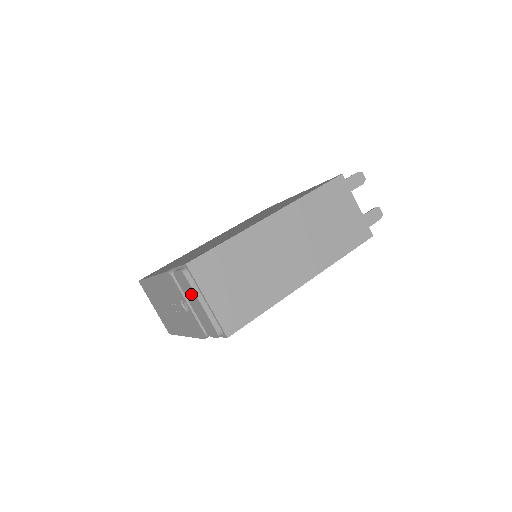
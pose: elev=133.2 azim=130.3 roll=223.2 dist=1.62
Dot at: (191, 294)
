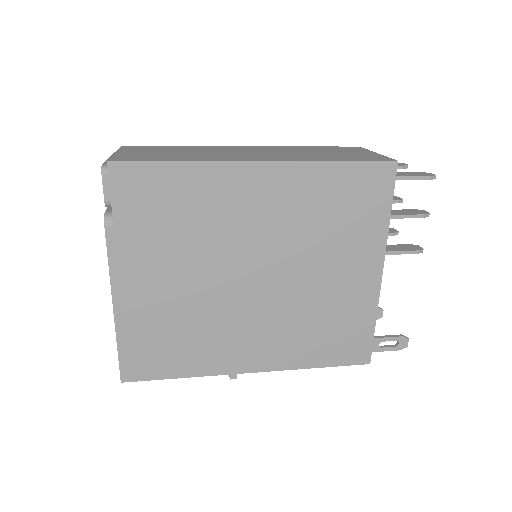
Dot at: occluded
